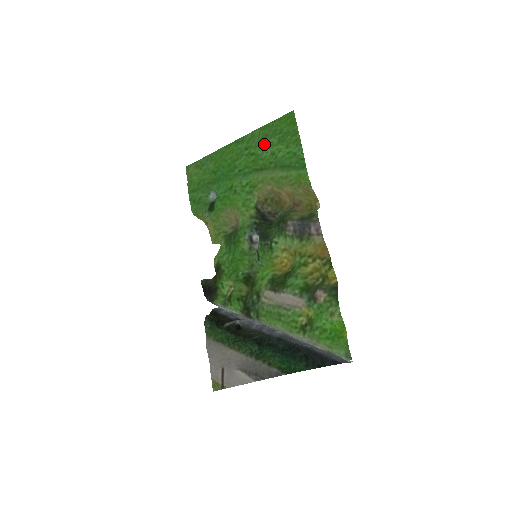
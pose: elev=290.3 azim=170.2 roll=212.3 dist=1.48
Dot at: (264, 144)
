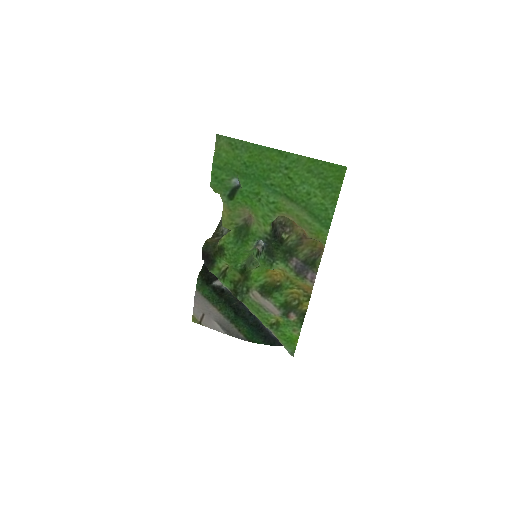
Dot at: (305, 178)
